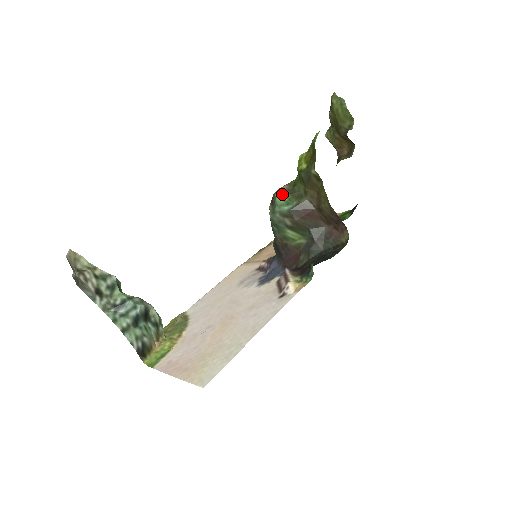
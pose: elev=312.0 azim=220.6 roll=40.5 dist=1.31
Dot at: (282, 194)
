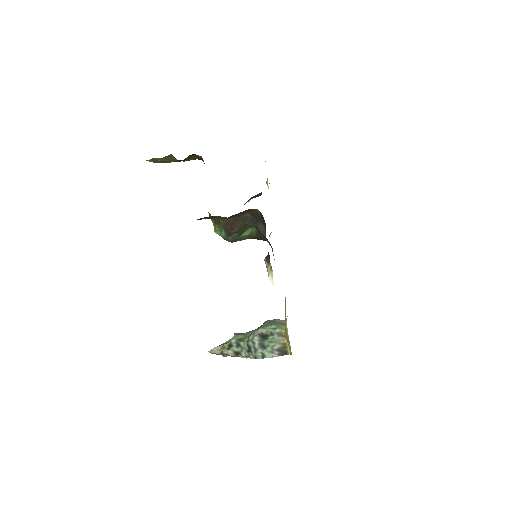
Dot at: (215, 227)
